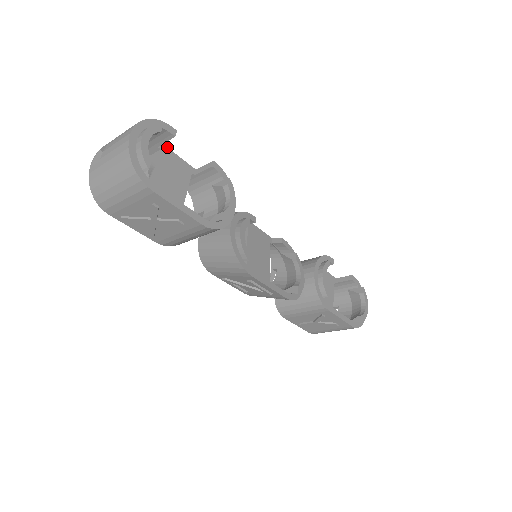
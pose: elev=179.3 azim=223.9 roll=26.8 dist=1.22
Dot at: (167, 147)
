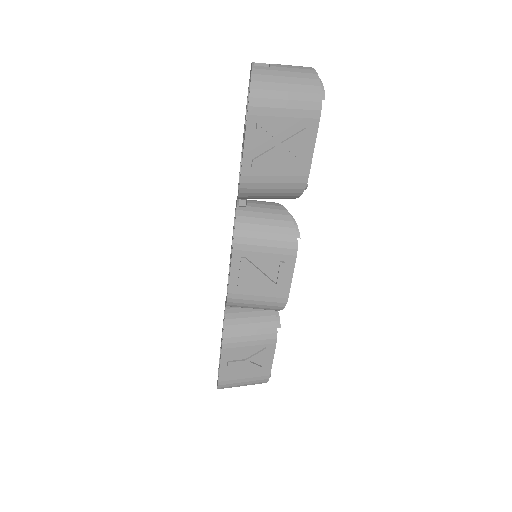
Dot at: occluded
